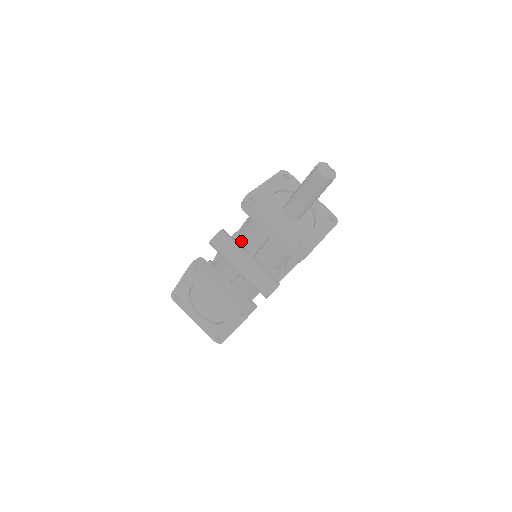
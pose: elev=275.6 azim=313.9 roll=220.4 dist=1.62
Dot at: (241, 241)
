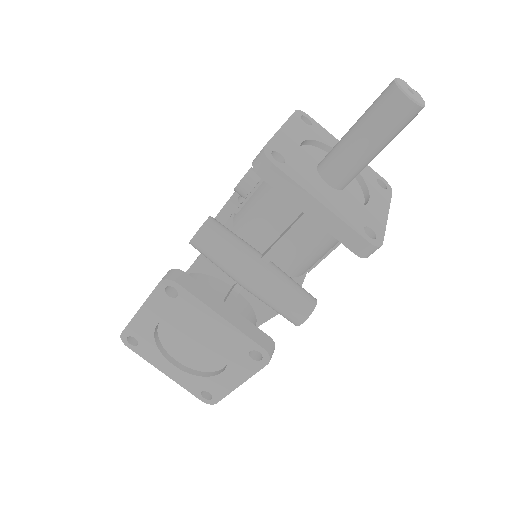
Dot at: (242, 234)
